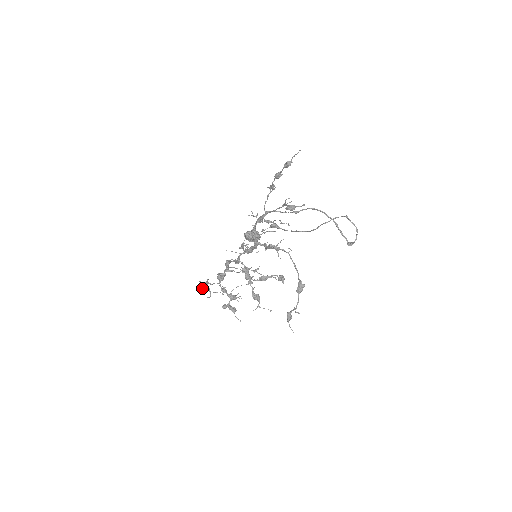
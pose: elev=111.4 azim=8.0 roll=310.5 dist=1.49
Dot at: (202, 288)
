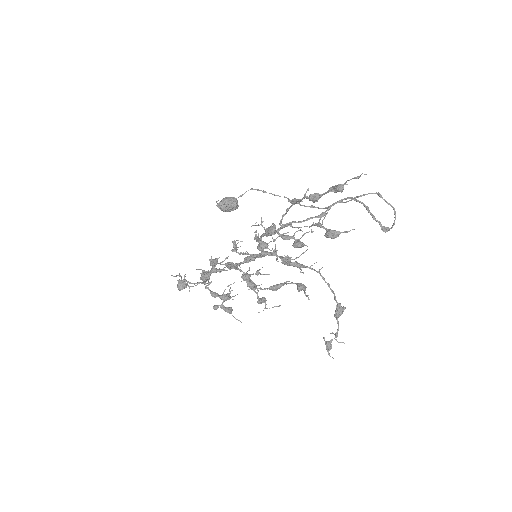
Dot at: (180, 289)
